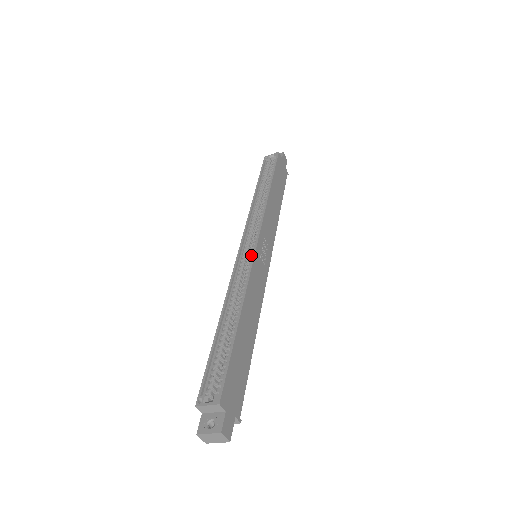
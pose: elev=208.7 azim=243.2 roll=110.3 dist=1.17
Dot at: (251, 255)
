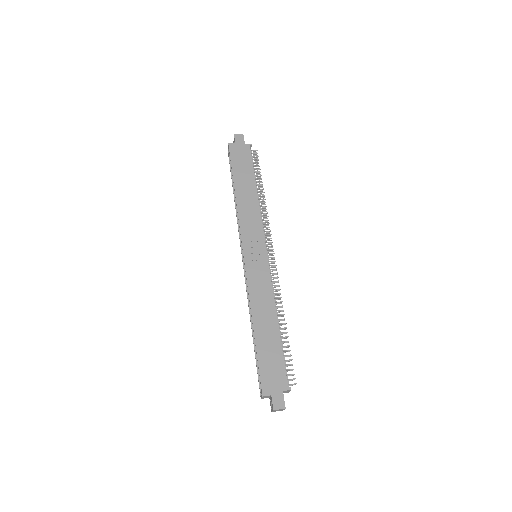
Dot at: (247, 266)
